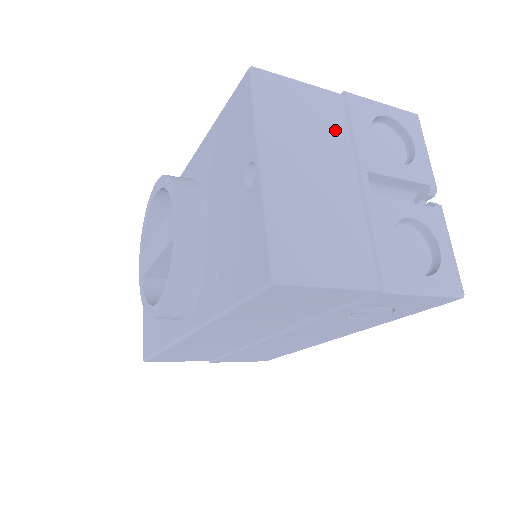
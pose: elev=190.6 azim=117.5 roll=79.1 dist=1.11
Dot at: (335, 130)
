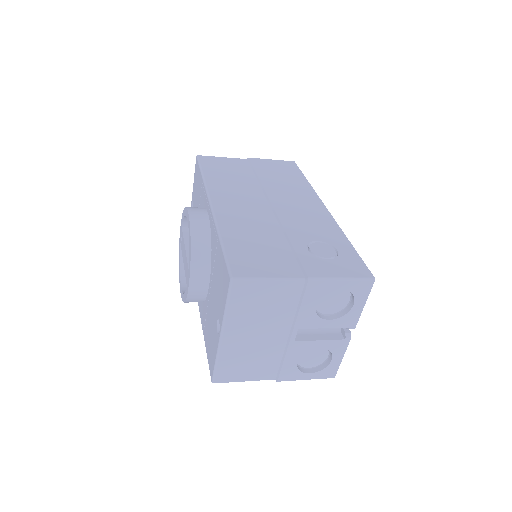
Dot at: (286, 307)
